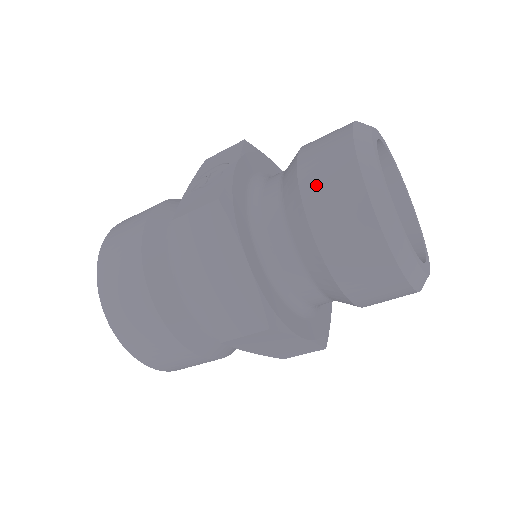
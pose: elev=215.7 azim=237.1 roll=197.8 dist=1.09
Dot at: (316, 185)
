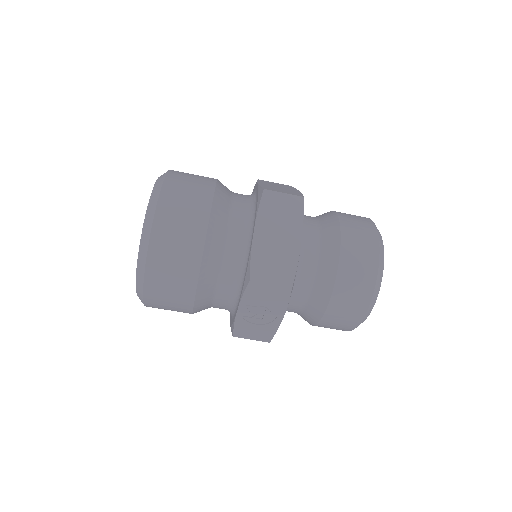
Dot at: occluded
